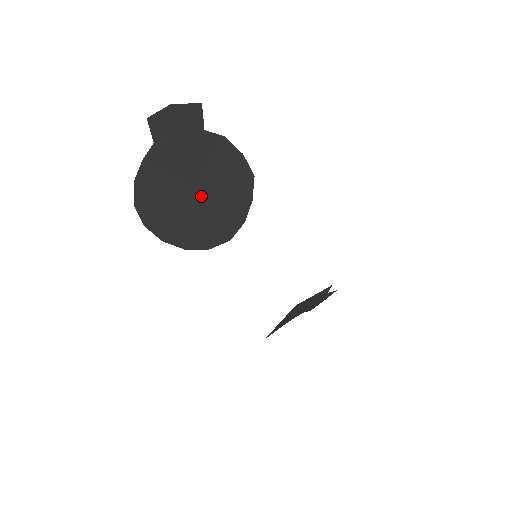
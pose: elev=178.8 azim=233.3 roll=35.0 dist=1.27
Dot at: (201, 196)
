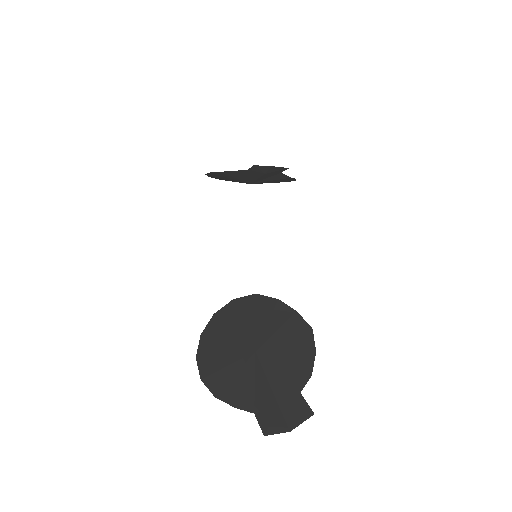
Dot at: occluded
